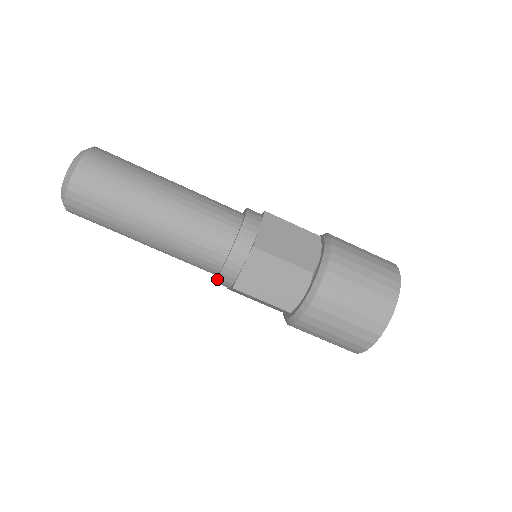
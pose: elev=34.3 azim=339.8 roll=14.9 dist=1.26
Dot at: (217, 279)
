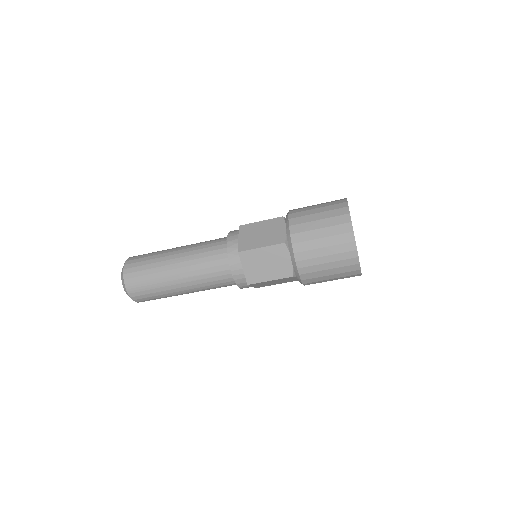
Dot at: occluded
